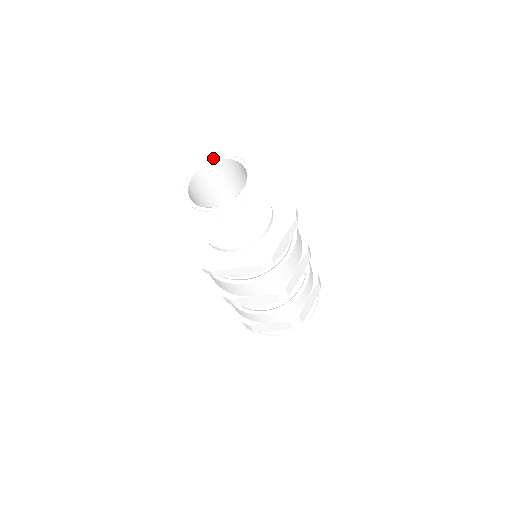
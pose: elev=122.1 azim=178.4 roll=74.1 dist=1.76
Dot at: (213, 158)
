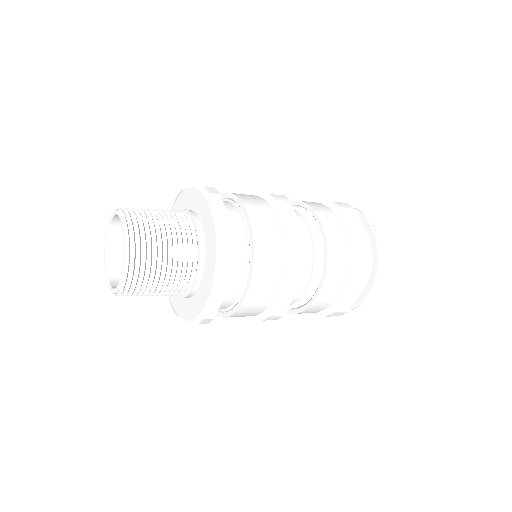
Dot at: (105, 238)
